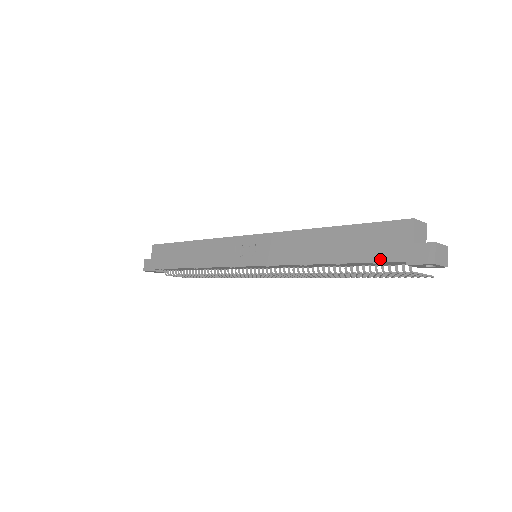
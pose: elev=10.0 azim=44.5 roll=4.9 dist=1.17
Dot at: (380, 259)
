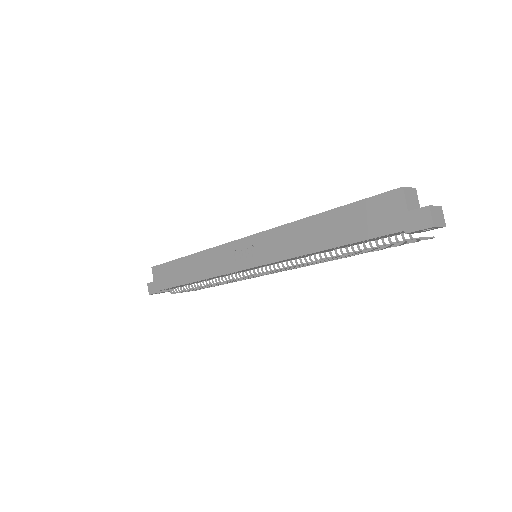
Dot at: (379, 234)
